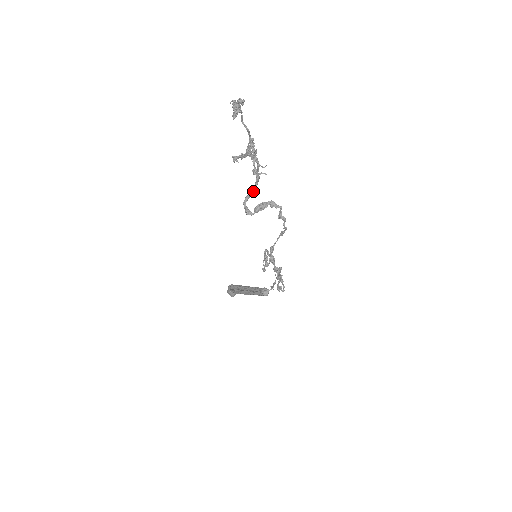
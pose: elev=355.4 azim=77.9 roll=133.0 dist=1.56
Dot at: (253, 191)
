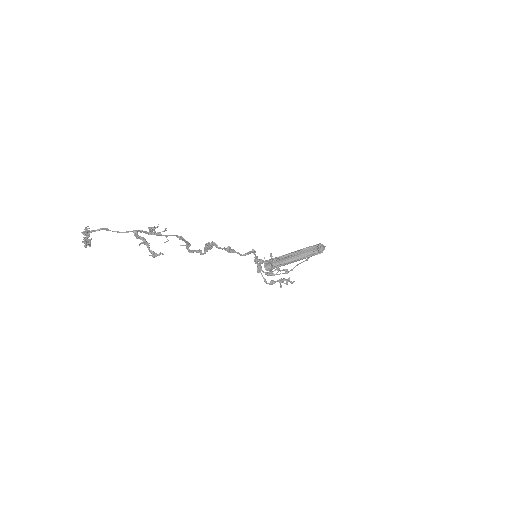
Dot at: (187, 243)
